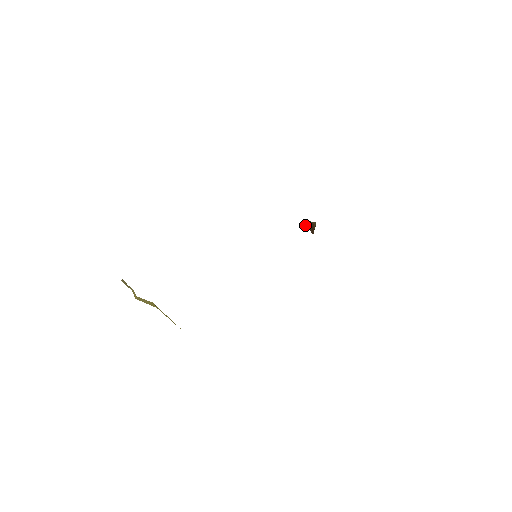
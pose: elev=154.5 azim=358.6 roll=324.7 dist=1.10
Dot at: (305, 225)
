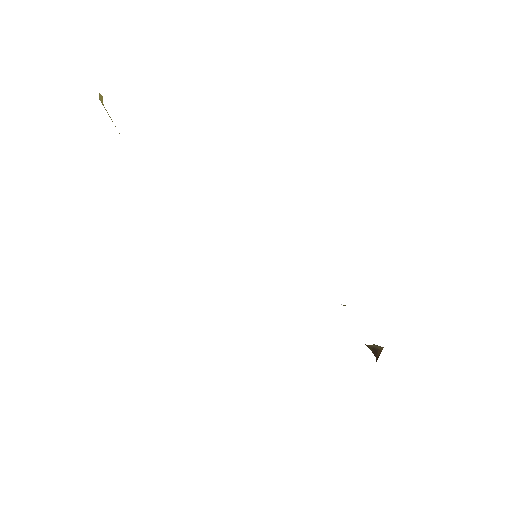
Dot at: (374, 354)
